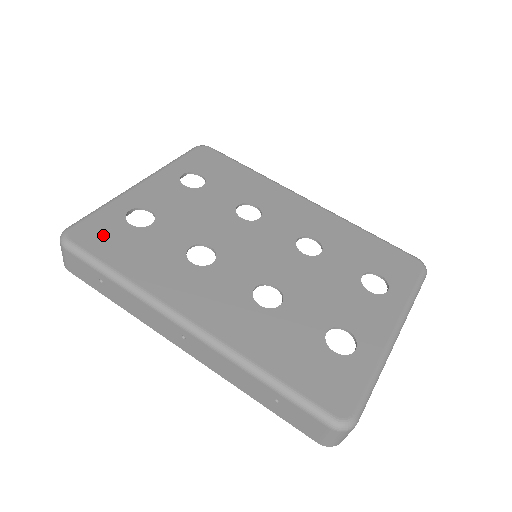
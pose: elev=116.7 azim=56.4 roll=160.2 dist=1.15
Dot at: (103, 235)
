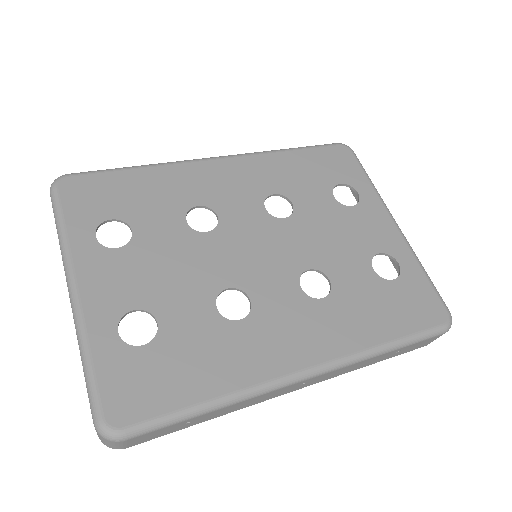
Dot at: (141, 385)
